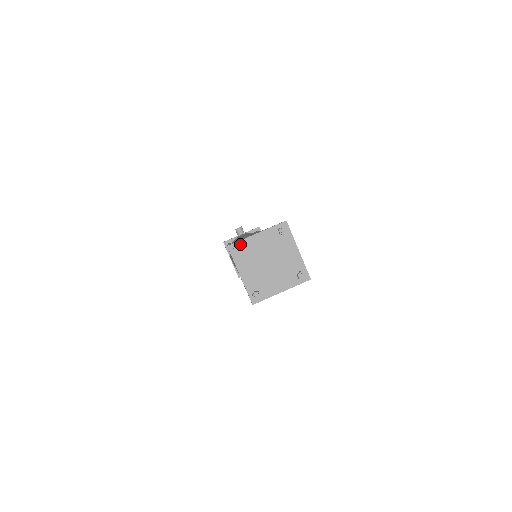
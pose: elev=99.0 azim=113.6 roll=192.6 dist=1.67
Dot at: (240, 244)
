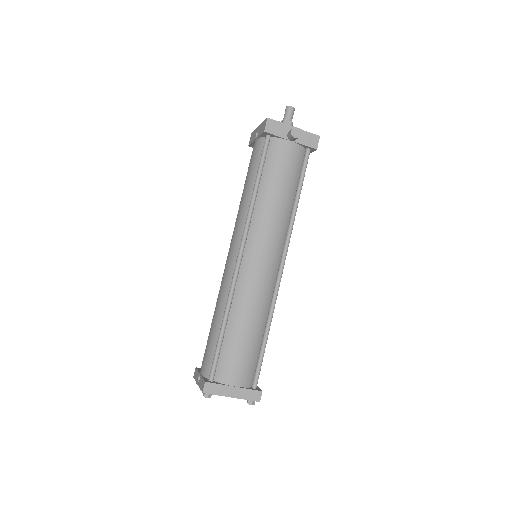
Dot at: (213, 394)
